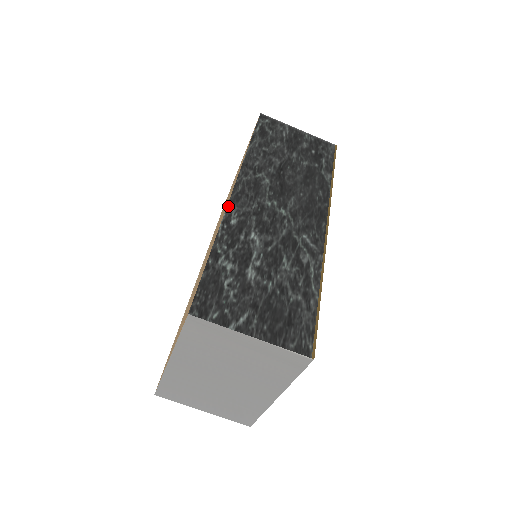
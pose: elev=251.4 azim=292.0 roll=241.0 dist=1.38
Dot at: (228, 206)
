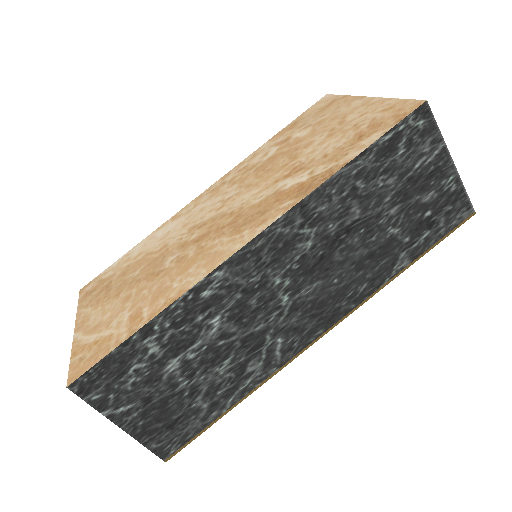
Dot at: (218, 268)
